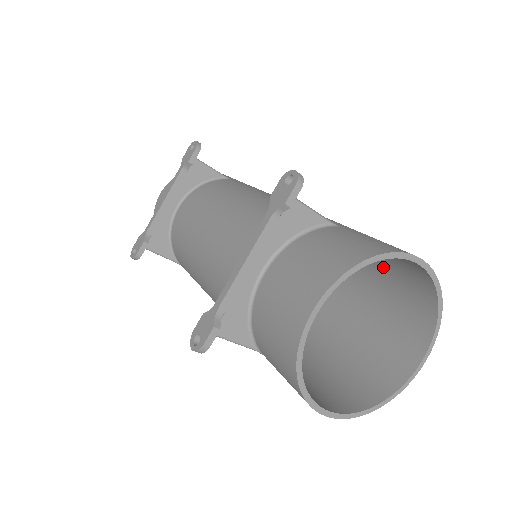
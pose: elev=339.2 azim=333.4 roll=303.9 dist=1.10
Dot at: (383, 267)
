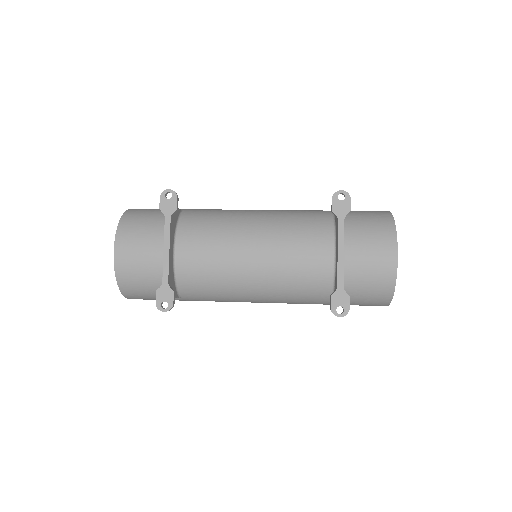
Dot at: occluded
